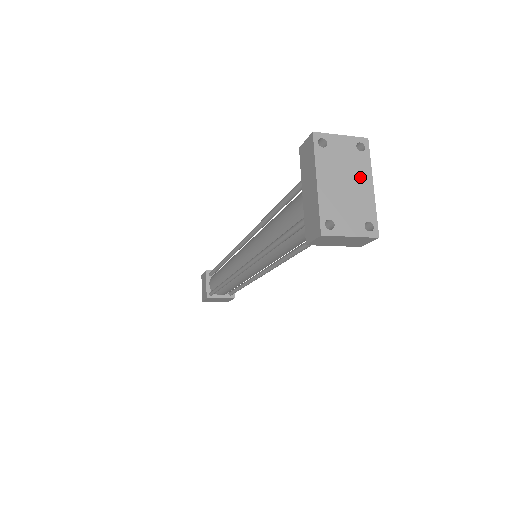
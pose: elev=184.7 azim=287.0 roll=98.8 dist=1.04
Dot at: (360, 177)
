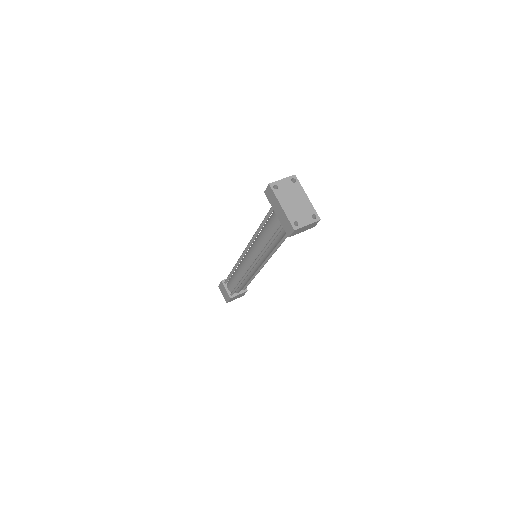
Dot at: (300, 195)
